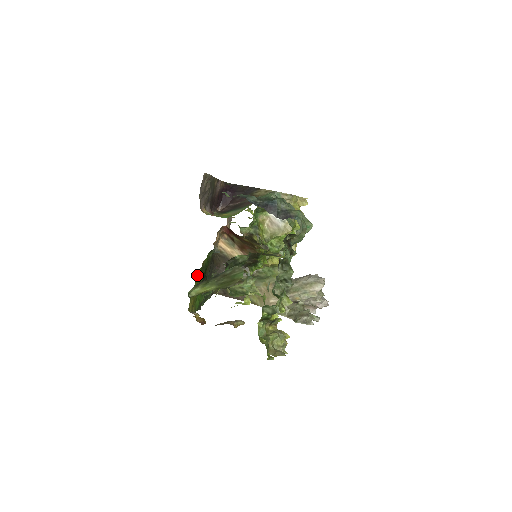
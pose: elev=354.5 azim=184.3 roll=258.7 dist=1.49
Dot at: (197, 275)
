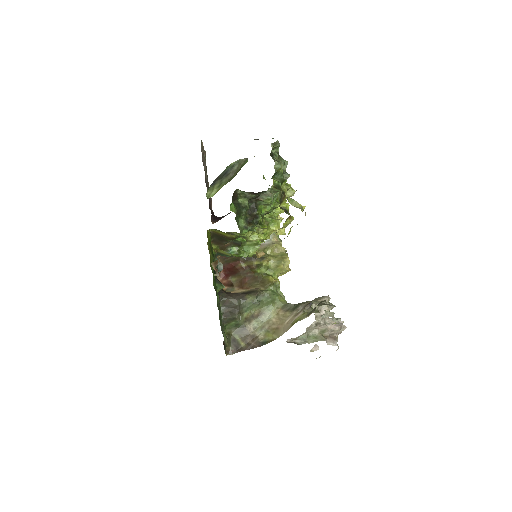
Dot at: occluded
